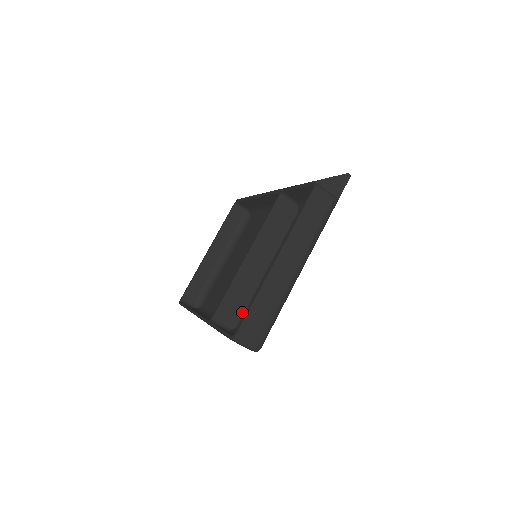
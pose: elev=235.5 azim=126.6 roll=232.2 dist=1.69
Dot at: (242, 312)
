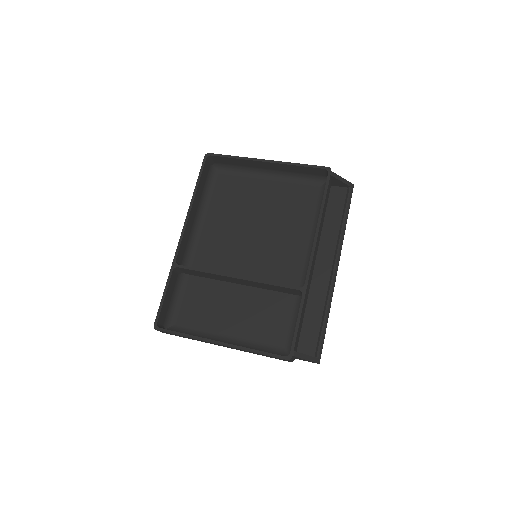
Dot at: (199, 276)
